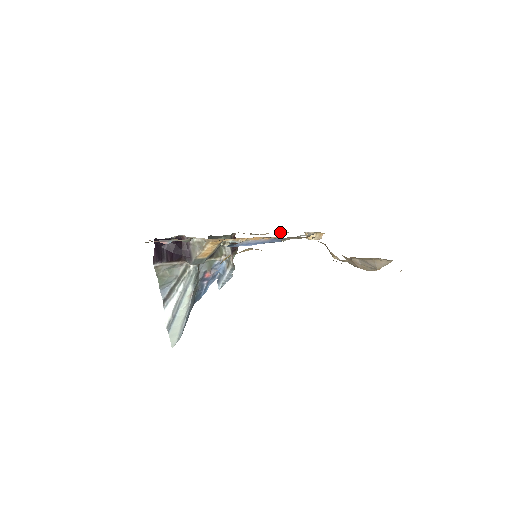
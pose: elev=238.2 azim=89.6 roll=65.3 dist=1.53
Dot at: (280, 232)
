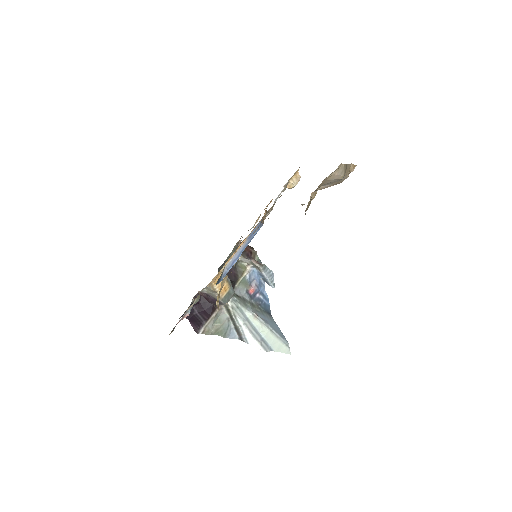
Dot at: occluded
